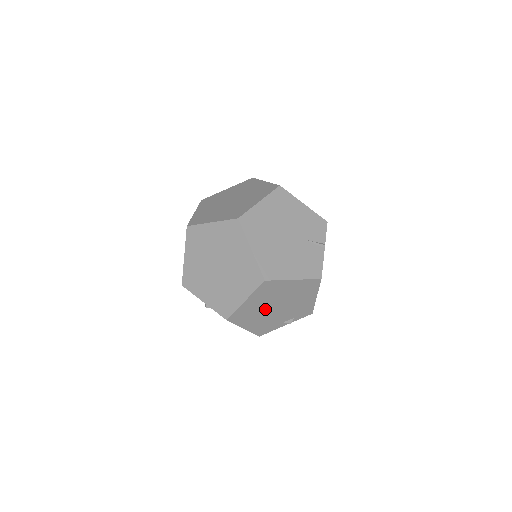
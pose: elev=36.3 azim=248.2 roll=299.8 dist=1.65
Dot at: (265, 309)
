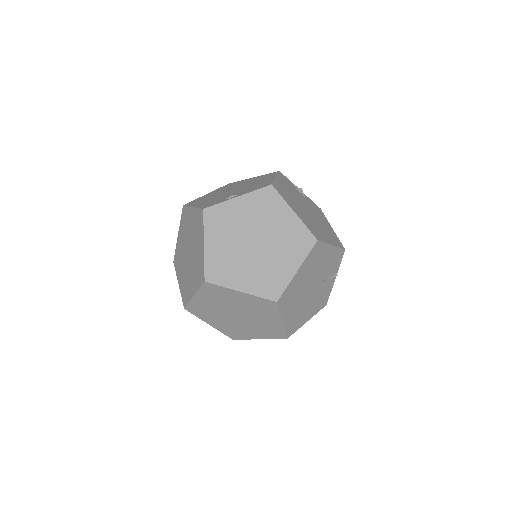
Dot at: occluded
